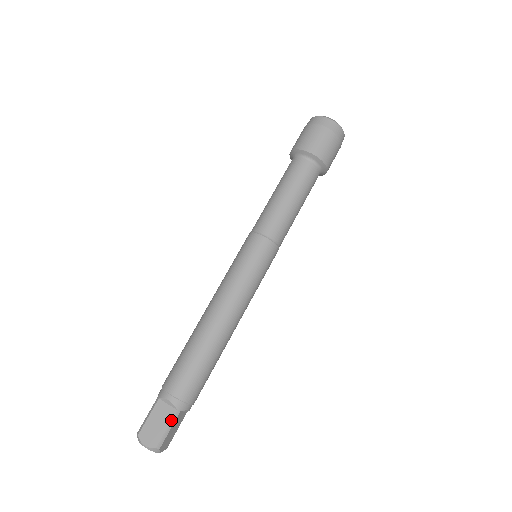
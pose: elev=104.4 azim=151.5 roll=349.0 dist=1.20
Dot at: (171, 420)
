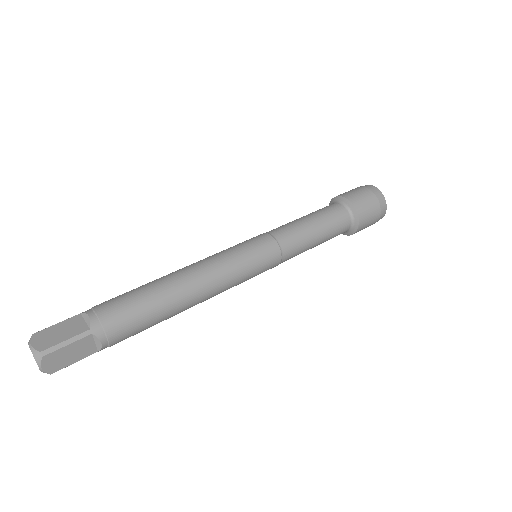
Dot at: (77, 335)
